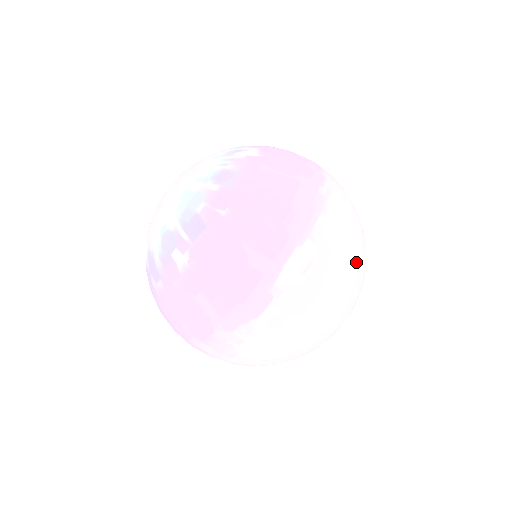
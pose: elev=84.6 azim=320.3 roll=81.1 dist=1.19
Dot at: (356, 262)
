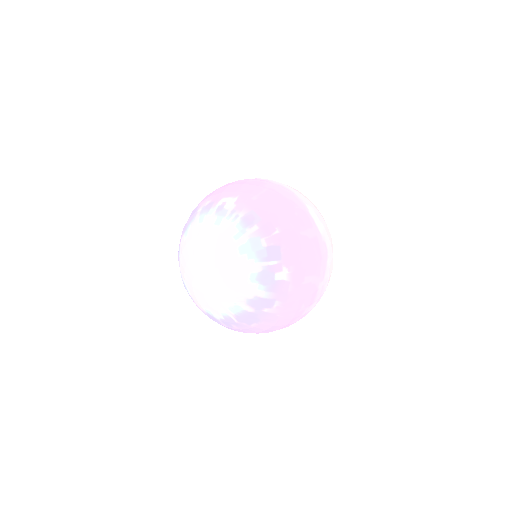
Dot at: occluded
